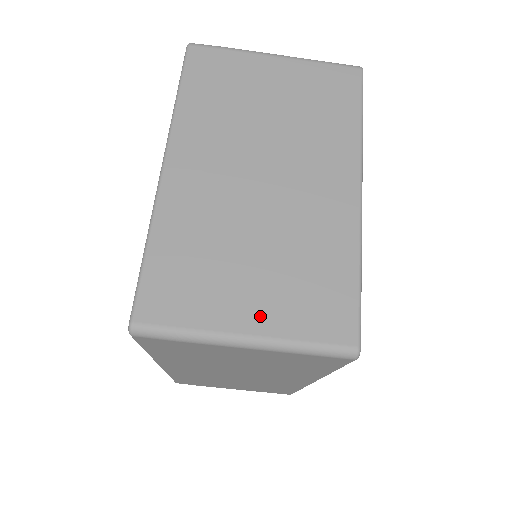
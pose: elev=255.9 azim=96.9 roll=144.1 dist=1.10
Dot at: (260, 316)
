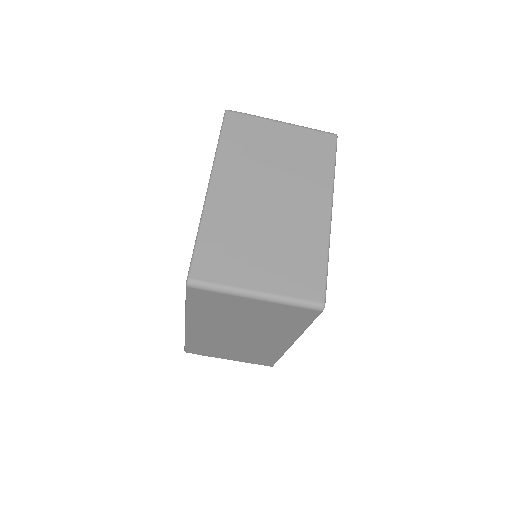
Dot at: (266, 281)
